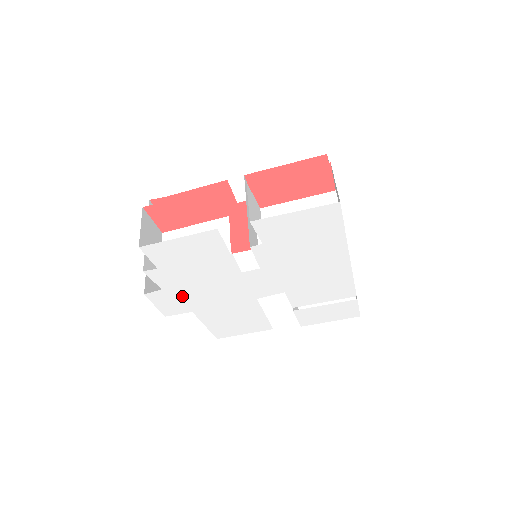
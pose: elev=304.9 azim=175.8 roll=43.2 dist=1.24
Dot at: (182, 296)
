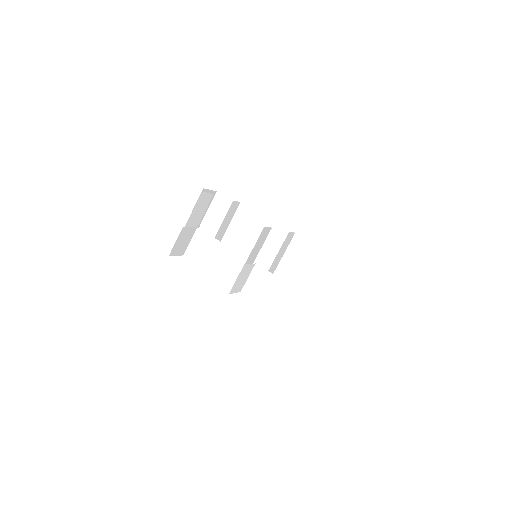
Dot at: occluded
